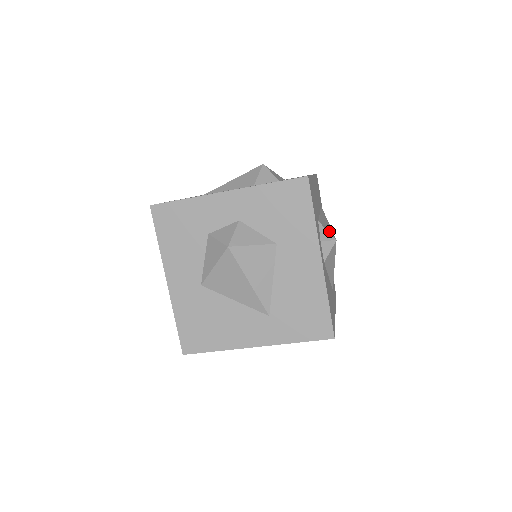
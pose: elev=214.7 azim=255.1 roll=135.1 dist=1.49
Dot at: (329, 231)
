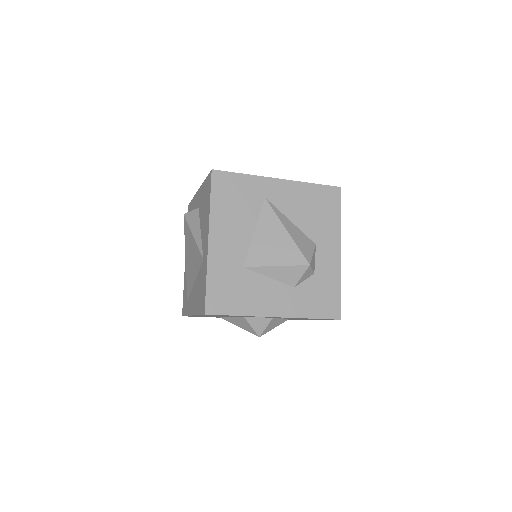
Dot at: occluded
